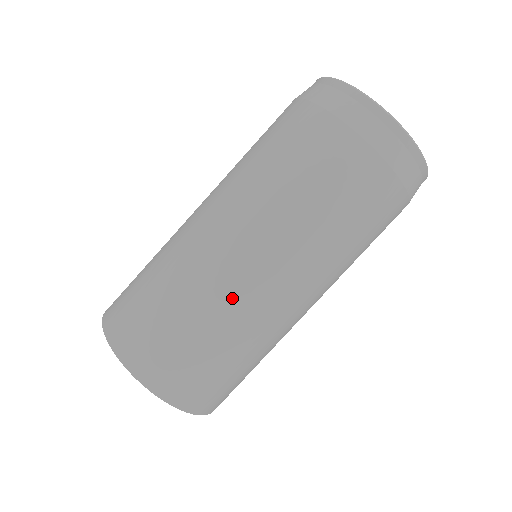
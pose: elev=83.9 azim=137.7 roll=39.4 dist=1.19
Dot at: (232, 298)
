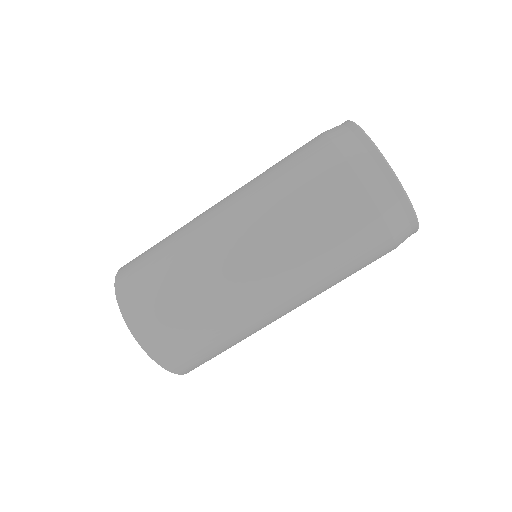
Dot at: occluded
